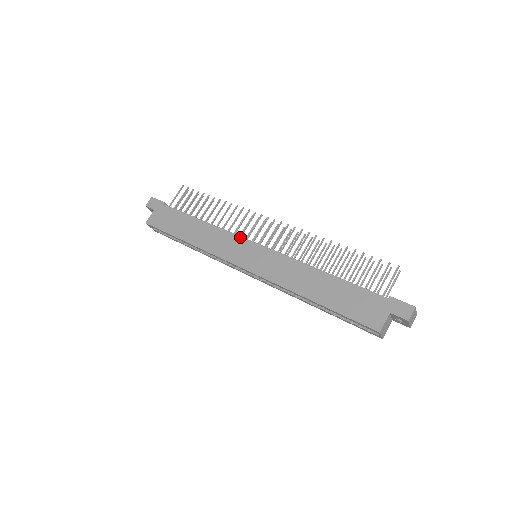
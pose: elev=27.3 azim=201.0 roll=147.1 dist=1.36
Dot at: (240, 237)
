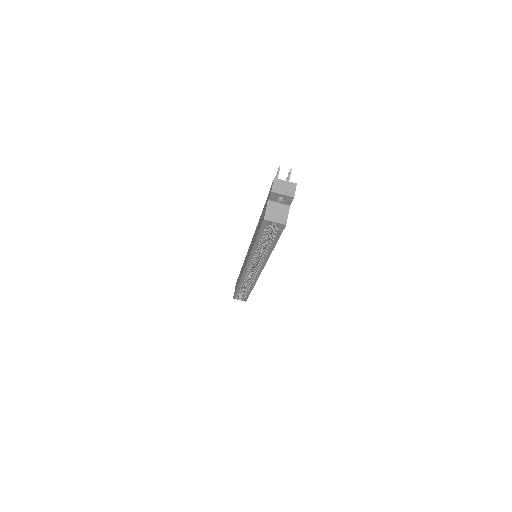
Dot at: occluded
